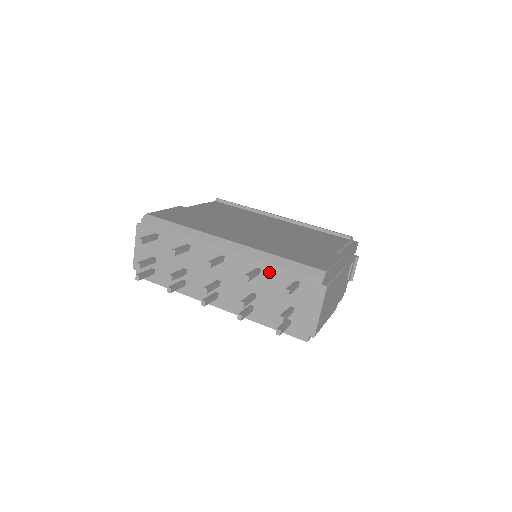
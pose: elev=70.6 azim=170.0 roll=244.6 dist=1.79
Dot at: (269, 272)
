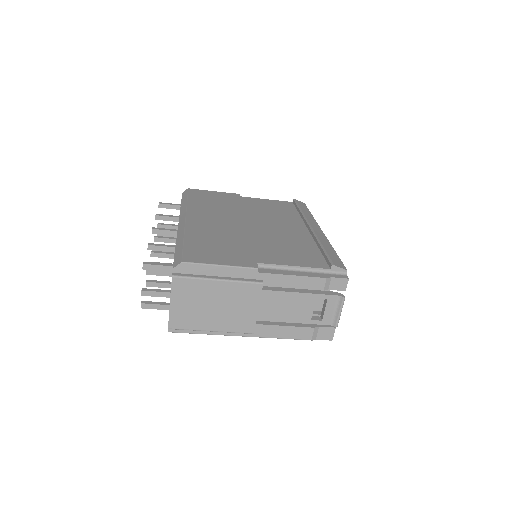
Dot at: occluded
